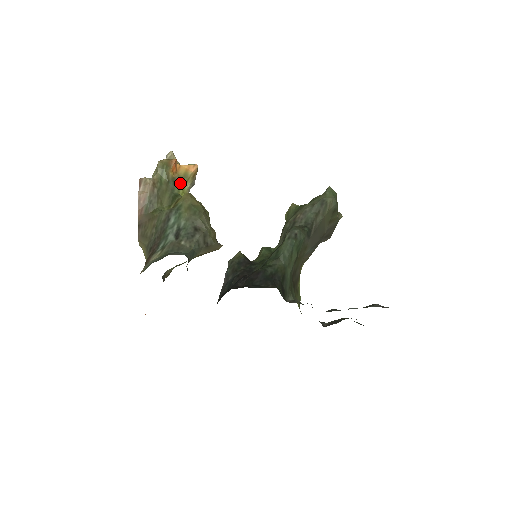
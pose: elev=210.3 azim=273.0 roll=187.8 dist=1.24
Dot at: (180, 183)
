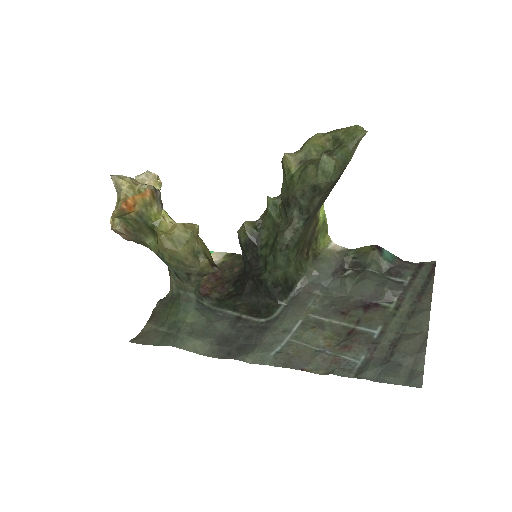
Dot at: (146, 213)
